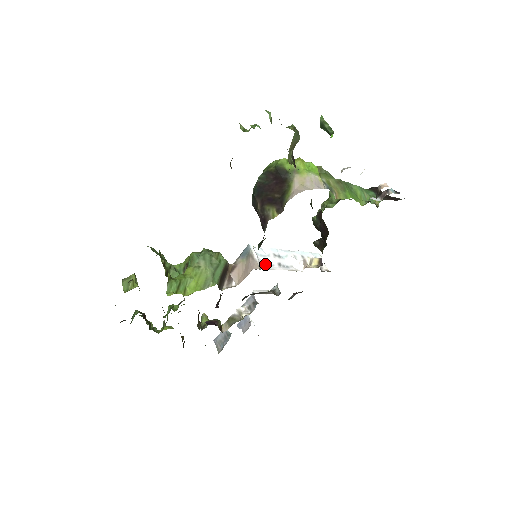
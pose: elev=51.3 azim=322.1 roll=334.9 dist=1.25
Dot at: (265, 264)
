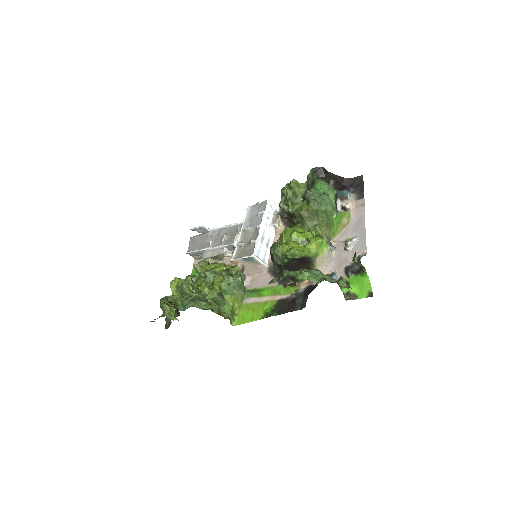
Dot at: (264, 257)
